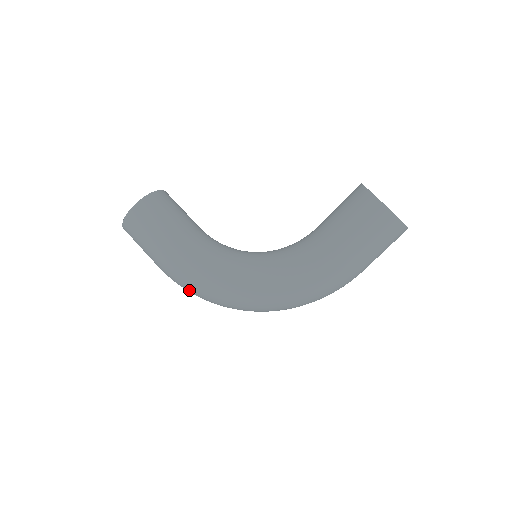
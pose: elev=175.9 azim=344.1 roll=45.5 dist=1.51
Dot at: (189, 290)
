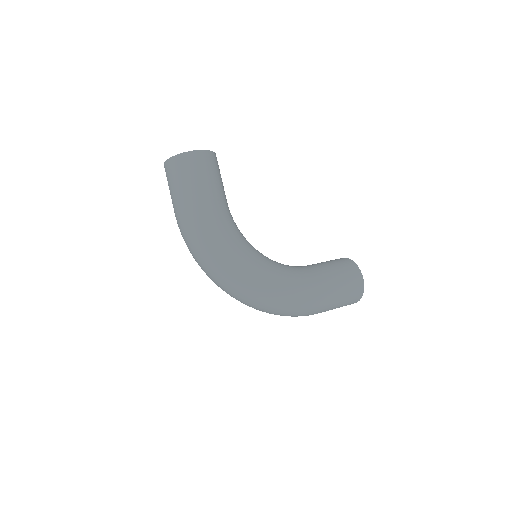
Dot at: (200, 244)
